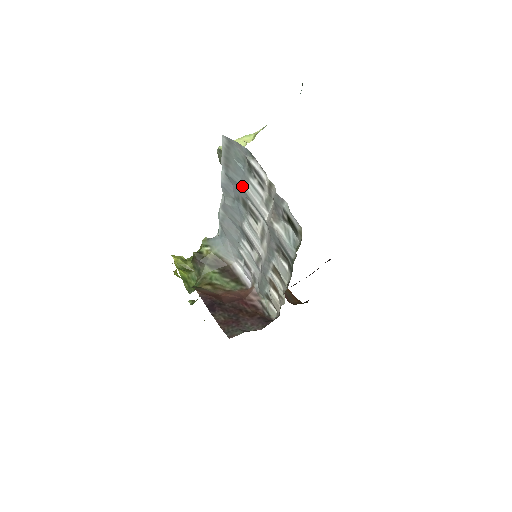
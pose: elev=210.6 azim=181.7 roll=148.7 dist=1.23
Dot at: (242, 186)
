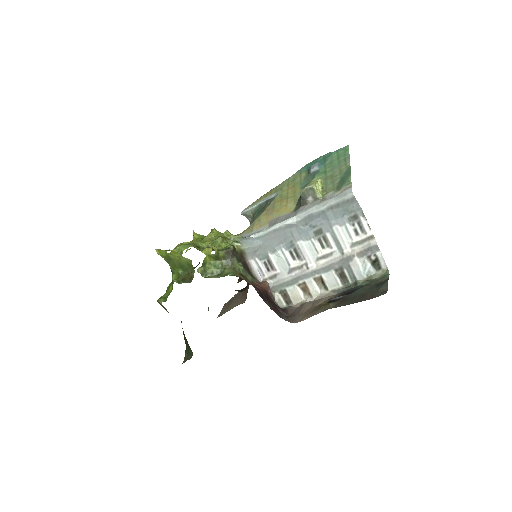
Dot at: (333, 224)
